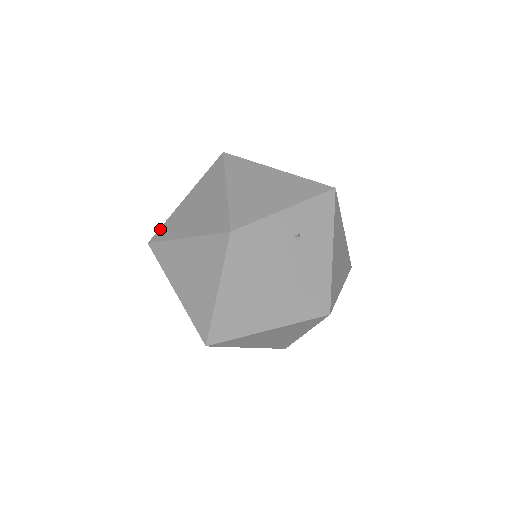
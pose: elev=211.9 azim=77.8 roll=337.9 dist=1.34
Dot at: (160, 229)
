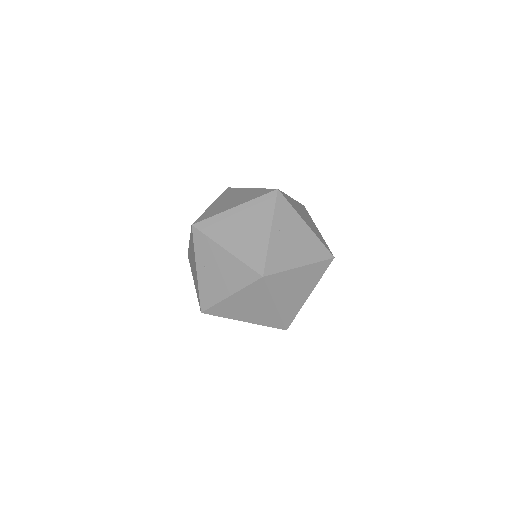
Dot at: occluded
